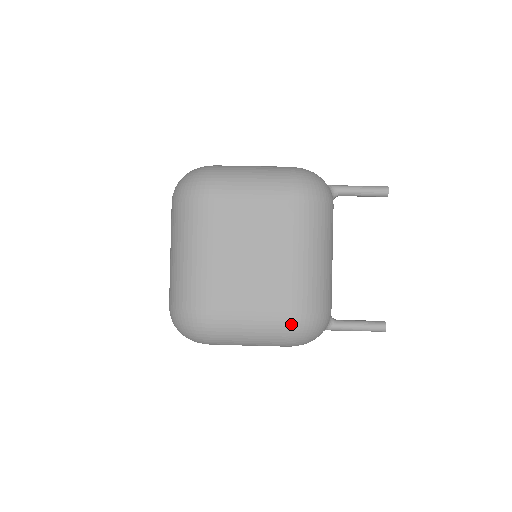
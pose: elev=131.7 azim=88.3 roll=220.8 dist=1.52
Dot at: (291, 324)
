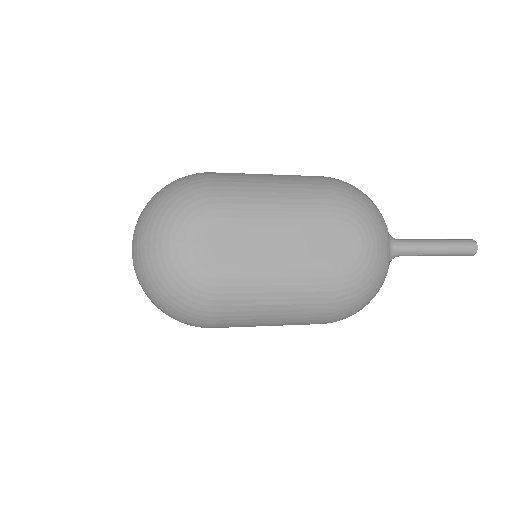
Dot at: (327, 177)
